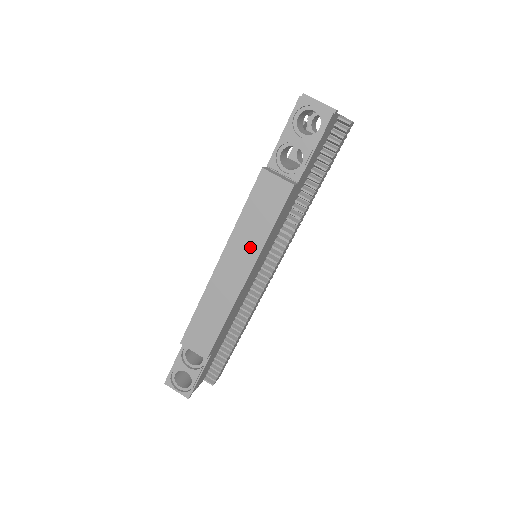
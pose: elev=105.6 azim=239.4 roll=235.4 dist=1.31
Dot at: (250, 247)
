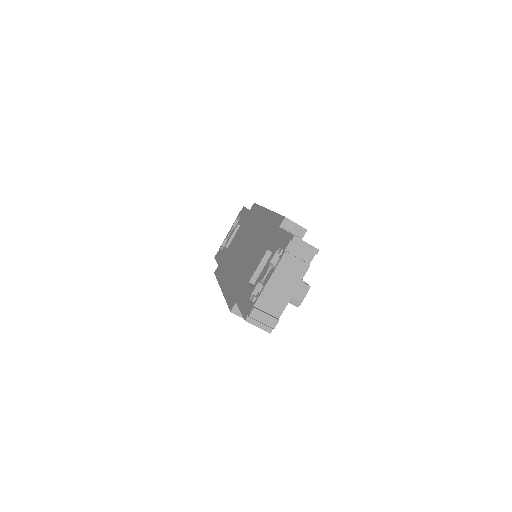
Dot at: occluded
